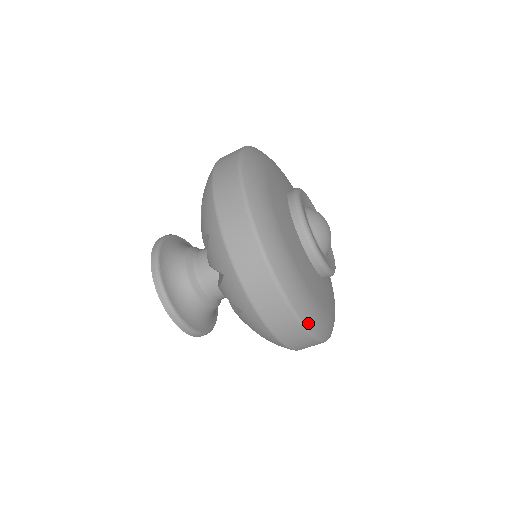
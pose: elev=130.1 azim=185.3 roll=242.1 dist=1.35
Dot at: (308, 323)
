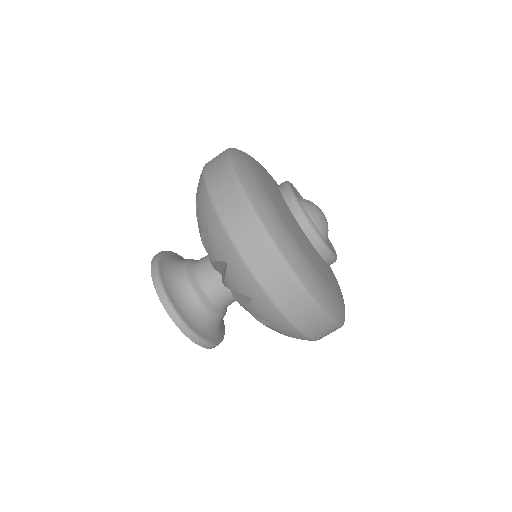
Dot at: (337, 318)
